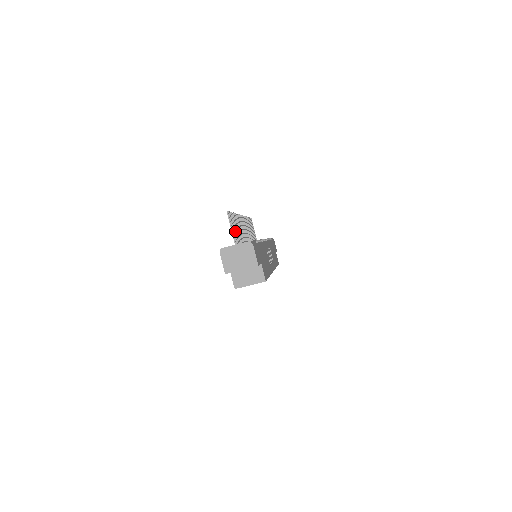
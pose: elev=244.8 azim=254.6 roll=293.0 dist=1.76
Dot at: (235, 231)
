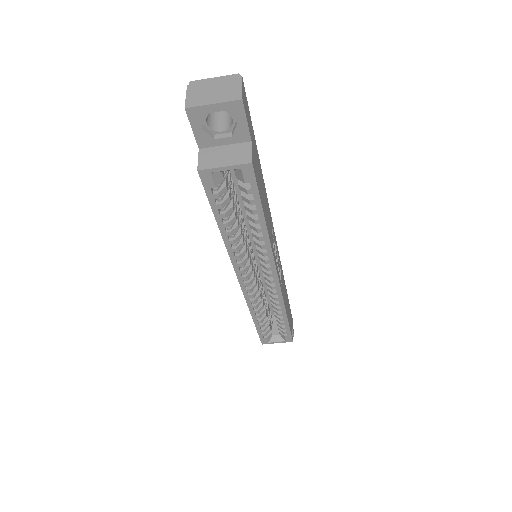
Dot at: occluded
